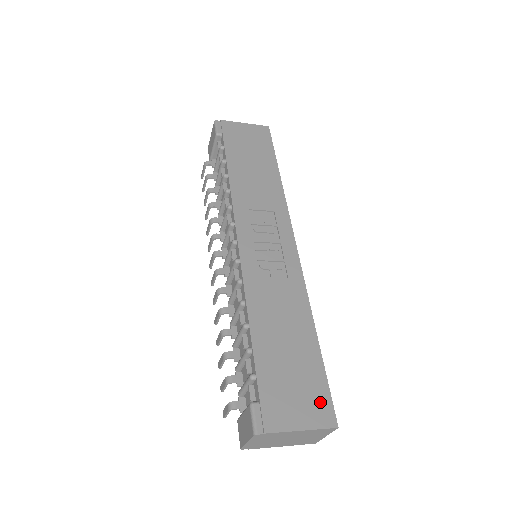
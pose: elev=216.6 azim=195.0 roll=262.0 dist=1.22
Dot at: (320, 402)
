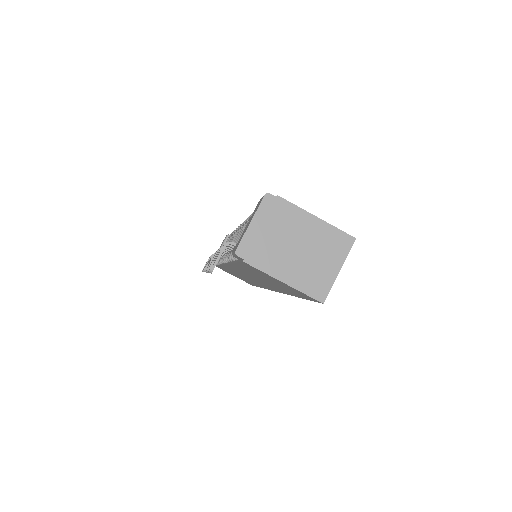
Dot at: occluded
